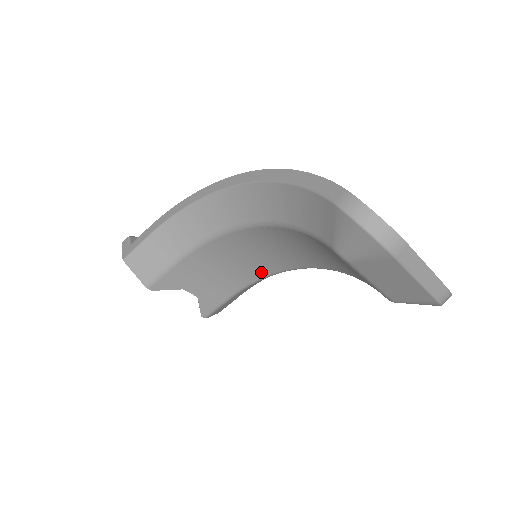
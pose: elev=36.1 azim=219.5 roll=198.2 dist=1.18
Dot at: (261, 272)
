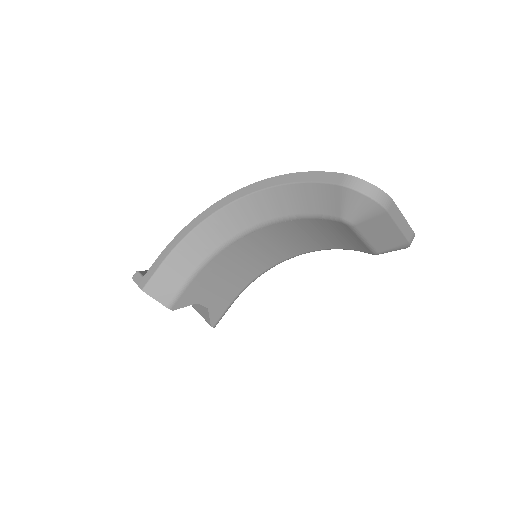
Dot at: (257, 272)
